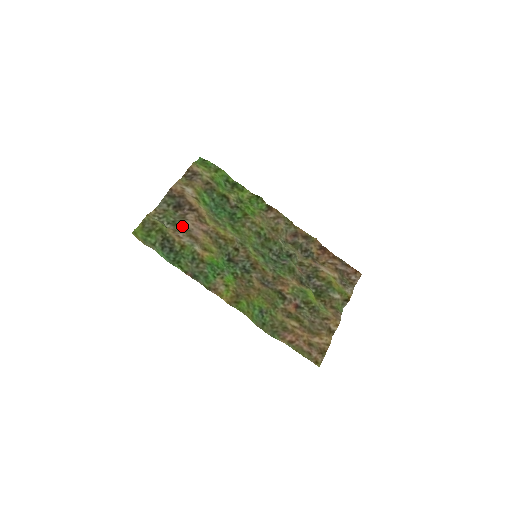
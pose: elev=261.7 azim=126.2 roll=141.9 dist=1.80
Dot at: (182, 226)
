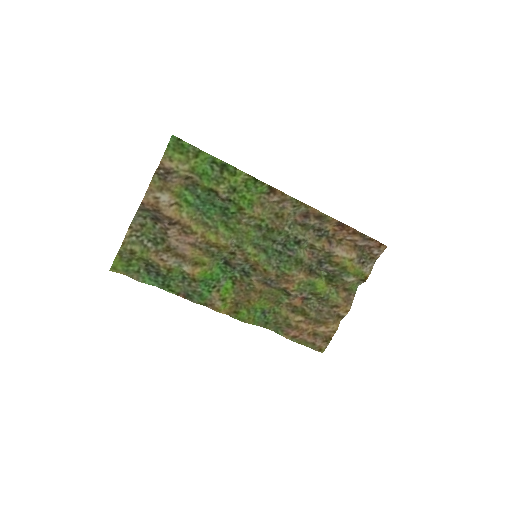
Dot at: (165, 245)
